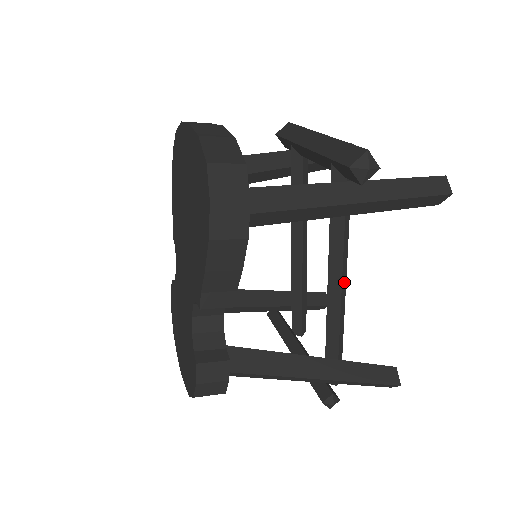
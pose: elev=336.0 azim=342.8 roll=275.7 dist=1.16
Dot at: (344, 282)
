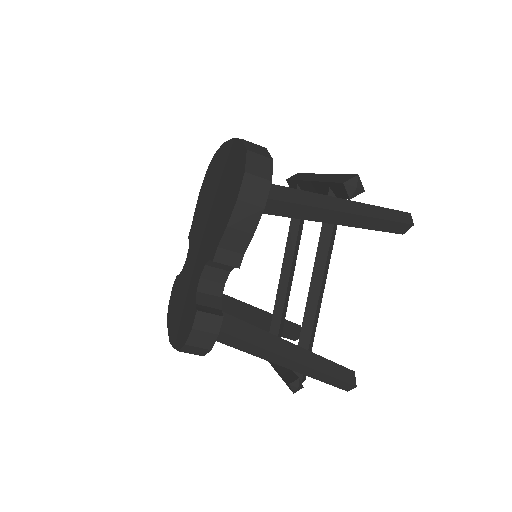
Dot at: (323, 286)
